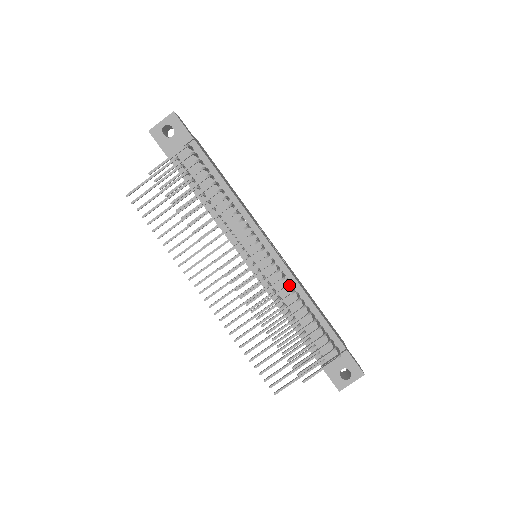
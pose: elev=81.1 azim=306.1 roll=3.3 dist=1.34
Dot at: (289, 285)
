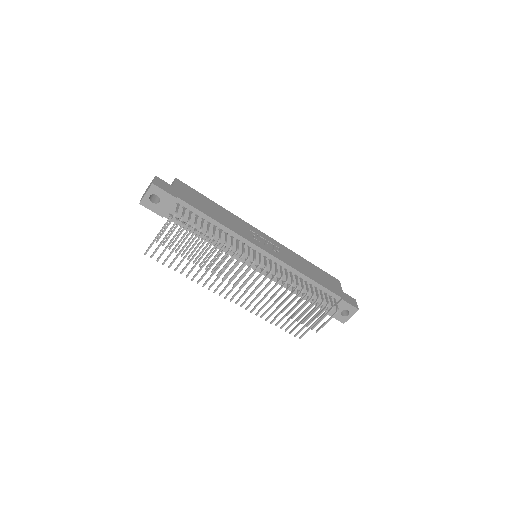
Dot at: (287, 280)
